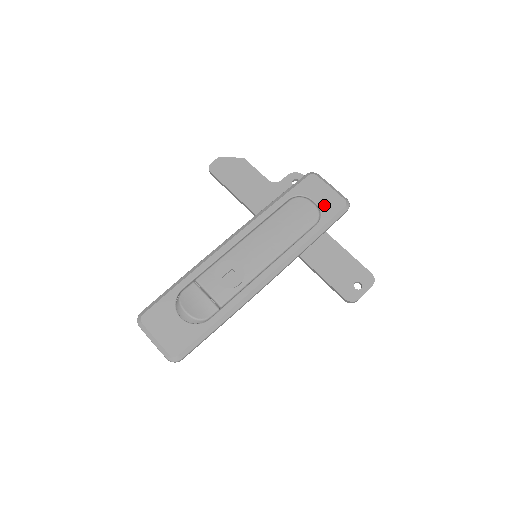
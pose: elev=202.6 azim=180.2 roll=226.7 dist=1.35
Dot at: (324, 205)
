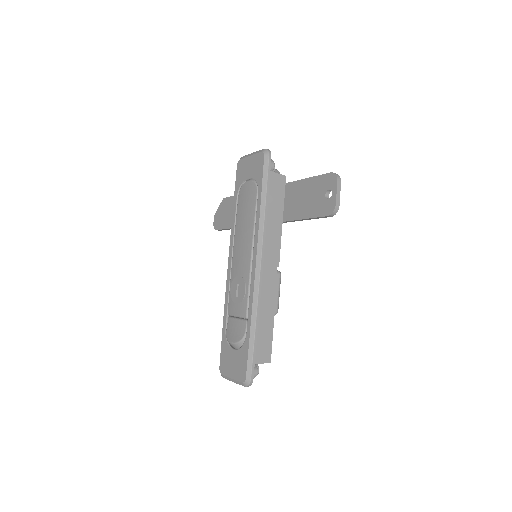
Dot at: (254, 173)
